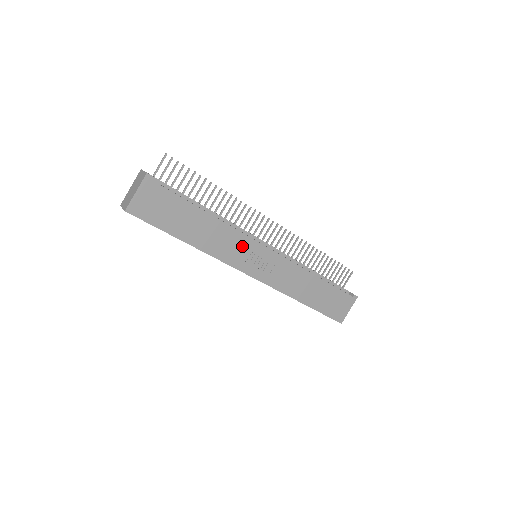
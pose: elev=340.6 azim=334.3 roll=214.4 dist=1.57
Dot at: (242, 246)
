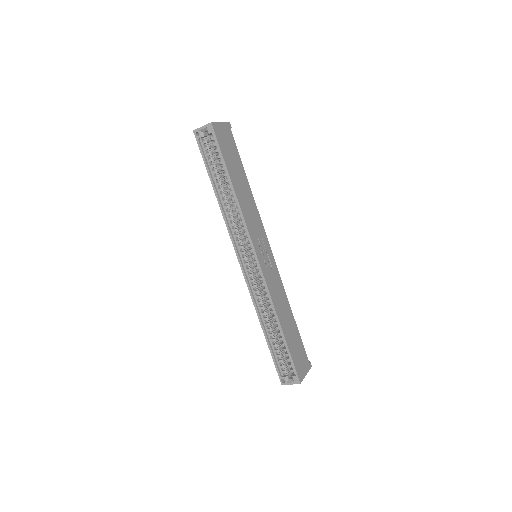
Dot at: (259, 229)
